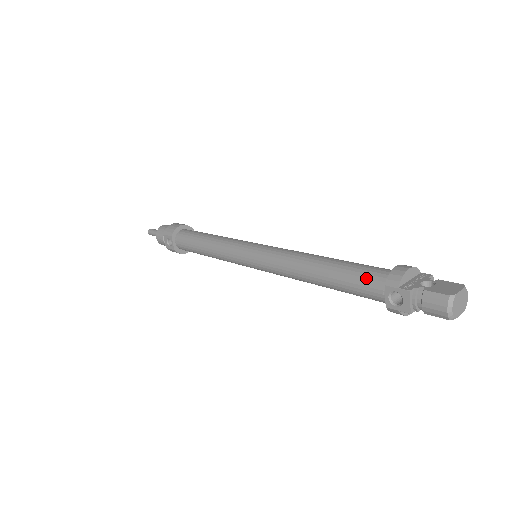
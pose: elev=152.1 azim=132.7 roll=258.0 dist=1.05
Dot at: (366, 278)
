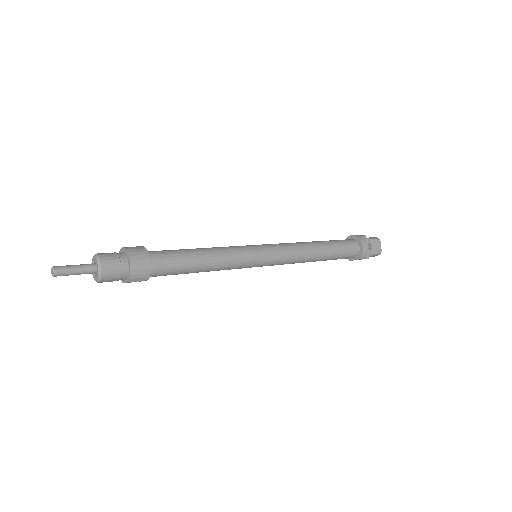
Dot at: (348, 256)
